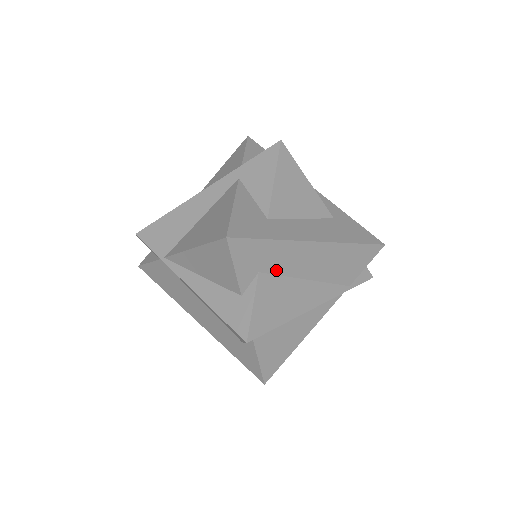
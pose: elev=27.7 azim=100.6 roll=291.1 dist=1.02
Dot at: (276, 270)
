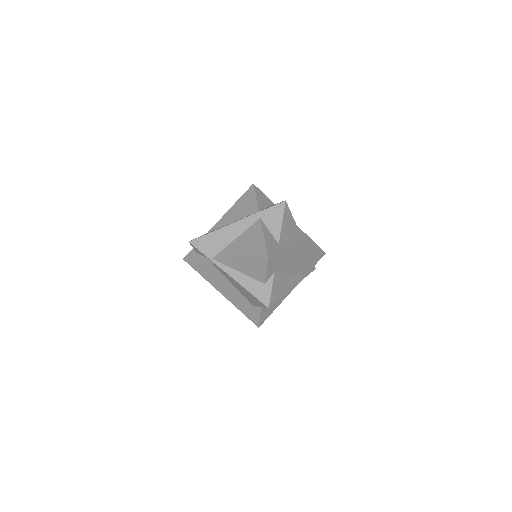
Dot at: (281, 270)
